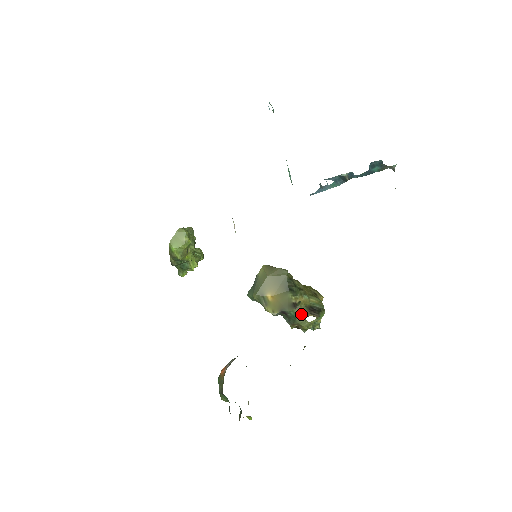
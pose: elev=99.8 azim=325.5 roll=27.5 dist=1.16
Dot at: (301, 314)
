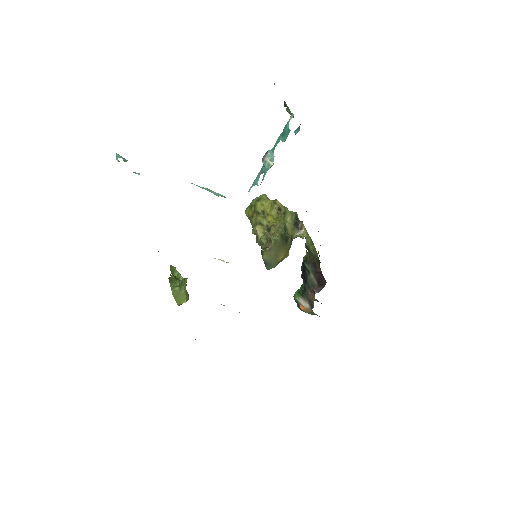
Dot at: (297, 236)
